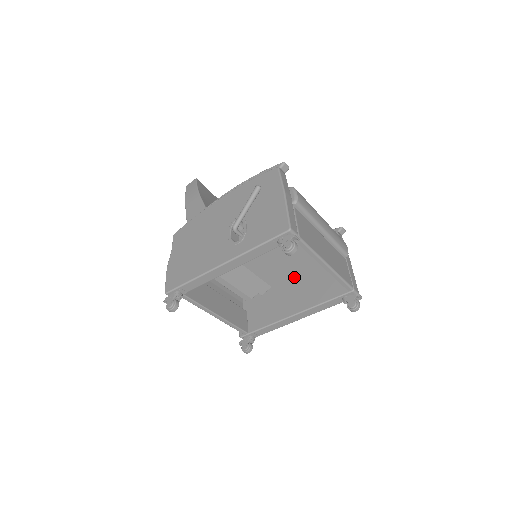
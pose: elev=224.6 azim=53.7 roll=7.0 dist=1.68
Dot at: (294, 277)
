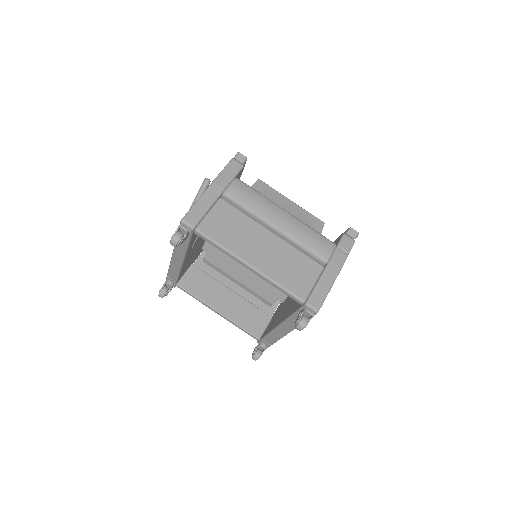
Dot at: occluded
